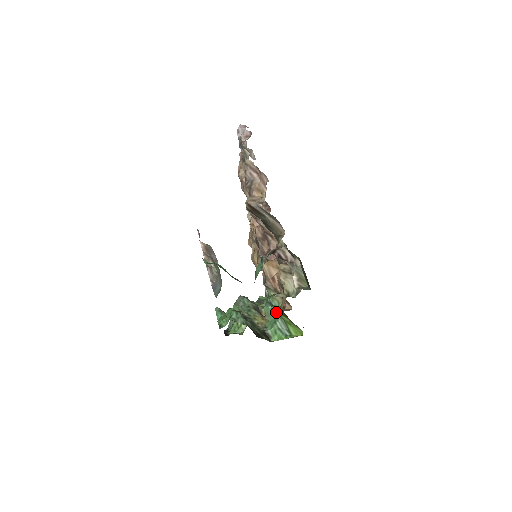
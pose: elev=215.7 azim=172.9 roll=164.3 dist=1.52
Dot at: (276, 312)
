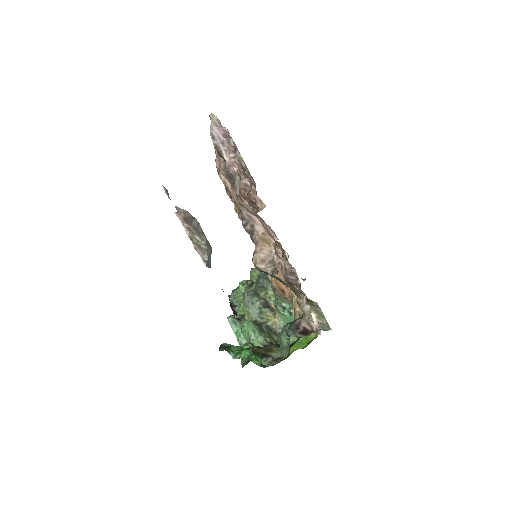
Dot at: (289, 316)
